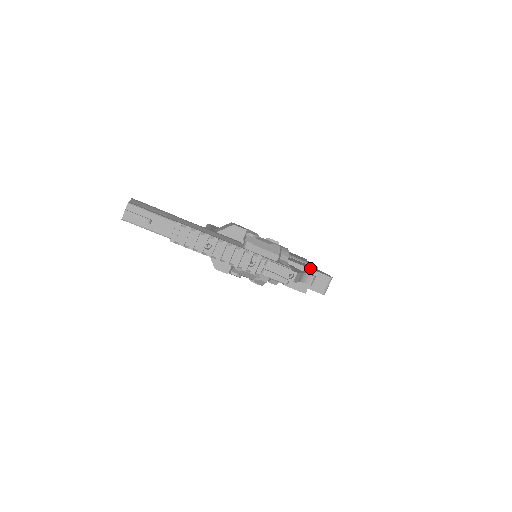
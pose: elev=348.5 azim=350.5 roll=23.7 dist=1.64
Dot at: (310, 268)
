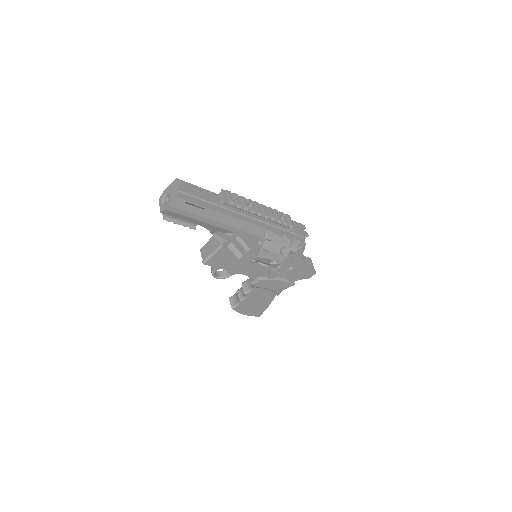
Dot at: occluded
